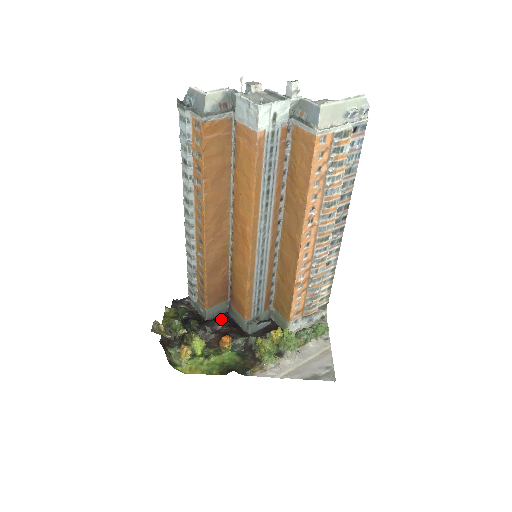
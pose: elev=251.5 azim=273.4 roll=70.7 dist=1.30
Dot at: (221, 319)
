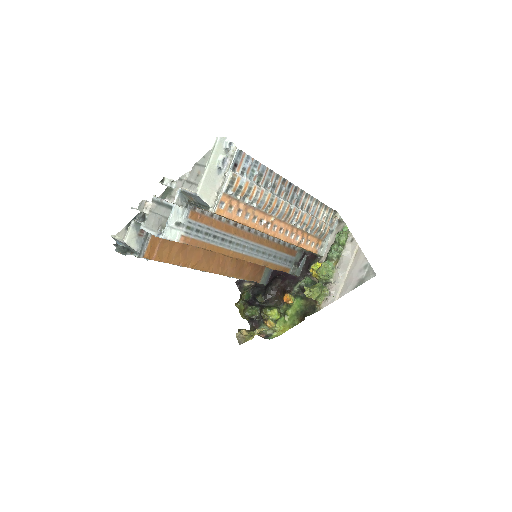
Dot at: (273, 281)
